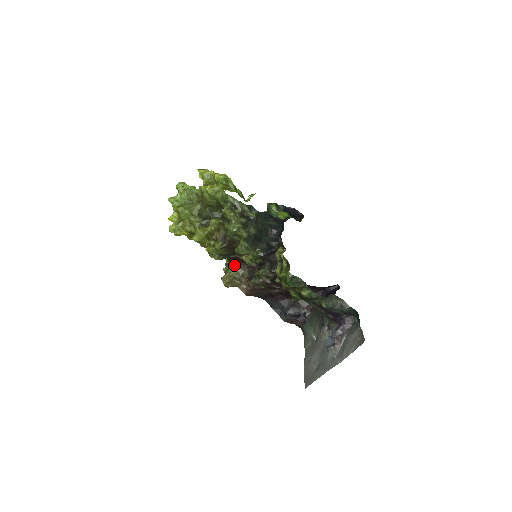
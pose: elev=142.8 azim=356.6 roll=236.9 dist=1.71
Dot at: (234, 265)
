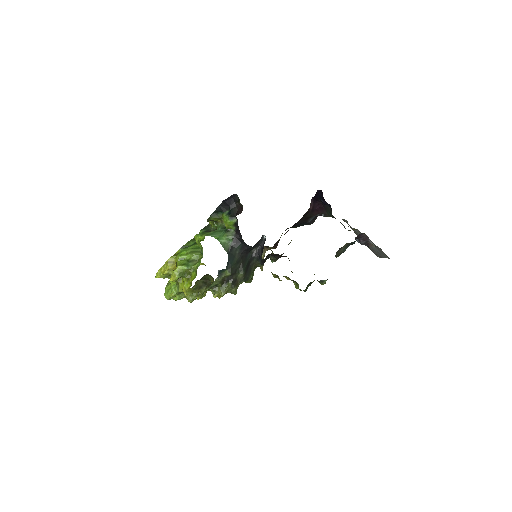
Dot at: occluded
